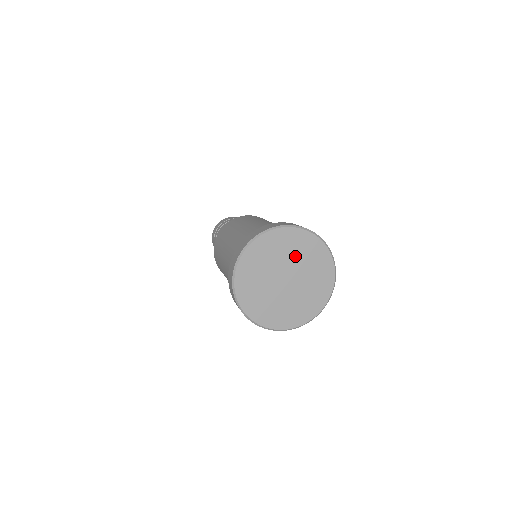
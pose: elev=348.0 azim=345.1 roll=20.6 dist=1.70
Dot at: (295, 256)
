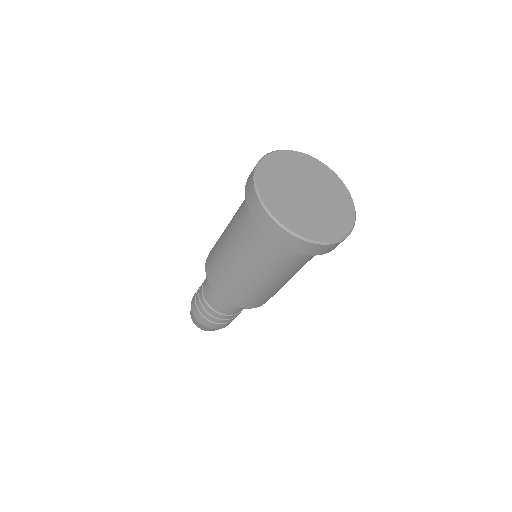
Dot at: (296, 172)
